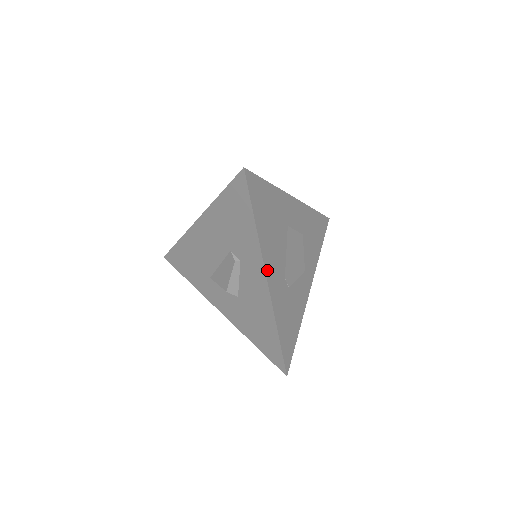
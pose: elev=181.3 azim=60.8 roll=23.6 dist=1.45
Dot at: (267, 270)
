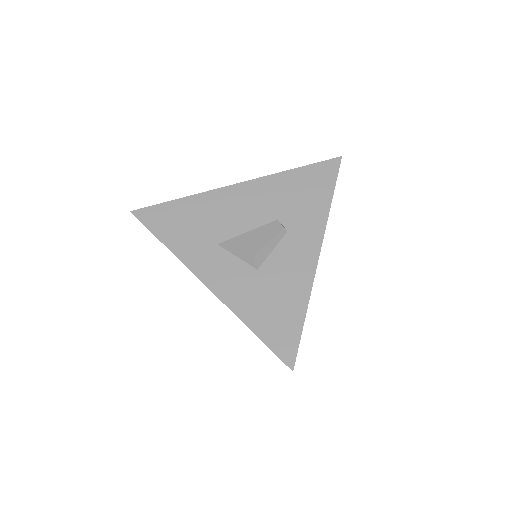
Dot at: (320, 247)
